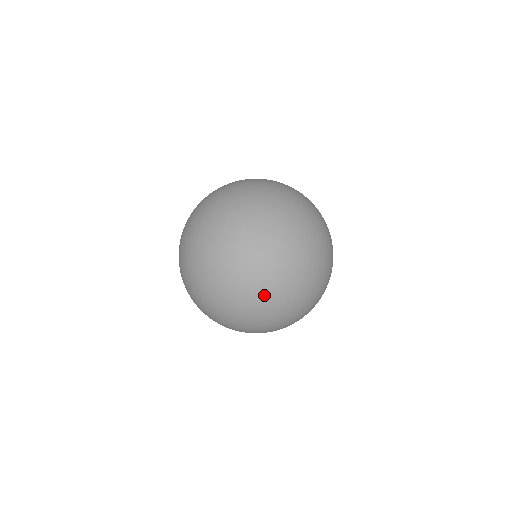
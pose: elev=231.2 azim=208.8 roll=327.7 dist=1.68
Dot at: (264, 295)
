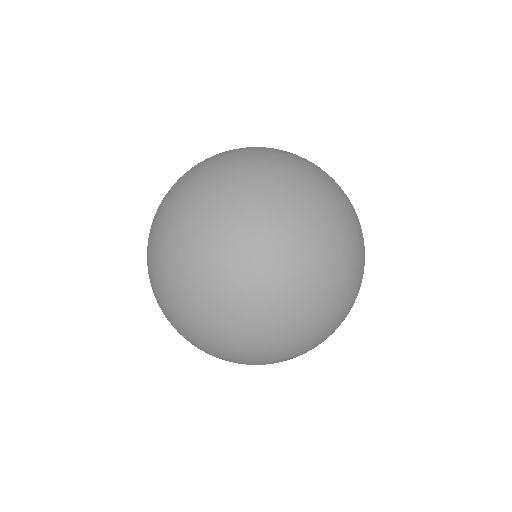
Dot at: occluded
